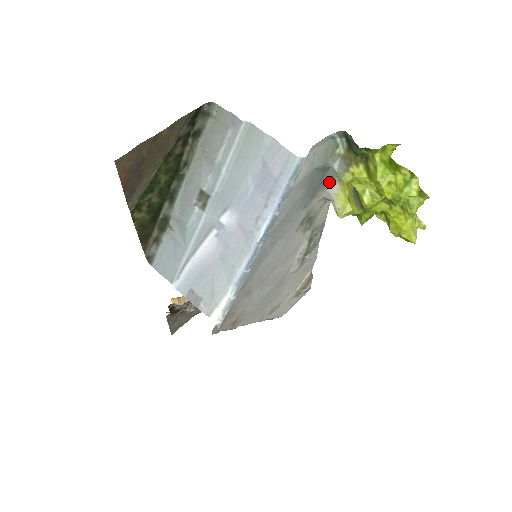
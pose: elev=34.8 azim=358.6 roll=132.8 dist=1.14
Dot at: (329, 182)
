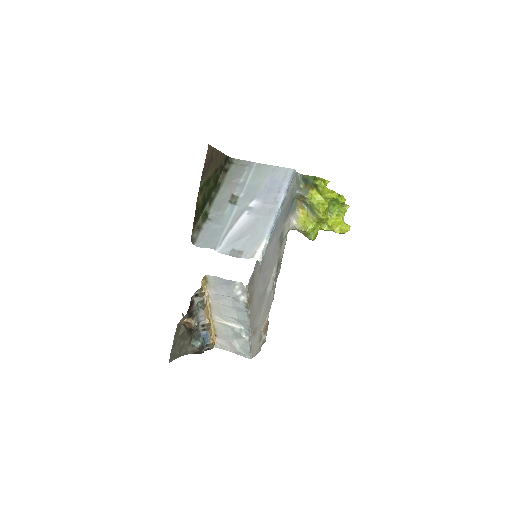
Dot at: (293, 211)
